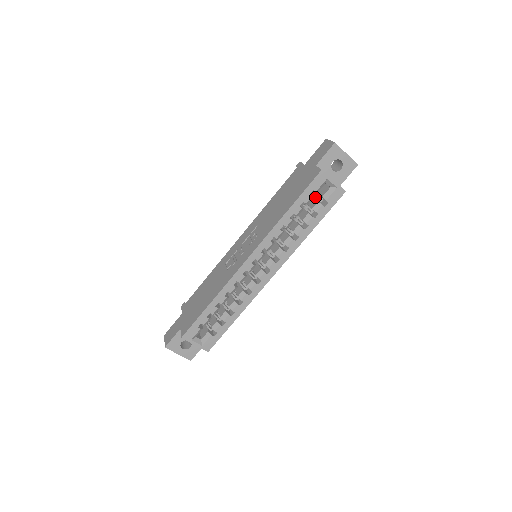
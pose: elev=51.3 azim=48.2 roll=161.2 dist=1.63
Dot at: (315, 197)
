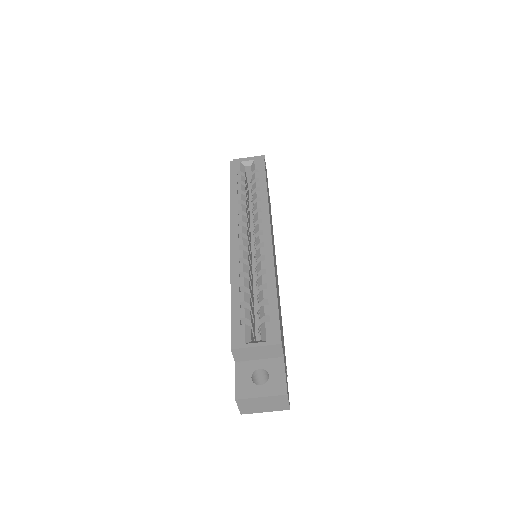
Dot at: (251, 182)
